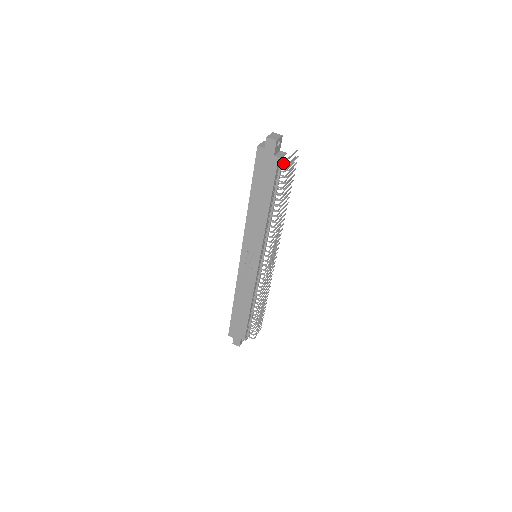
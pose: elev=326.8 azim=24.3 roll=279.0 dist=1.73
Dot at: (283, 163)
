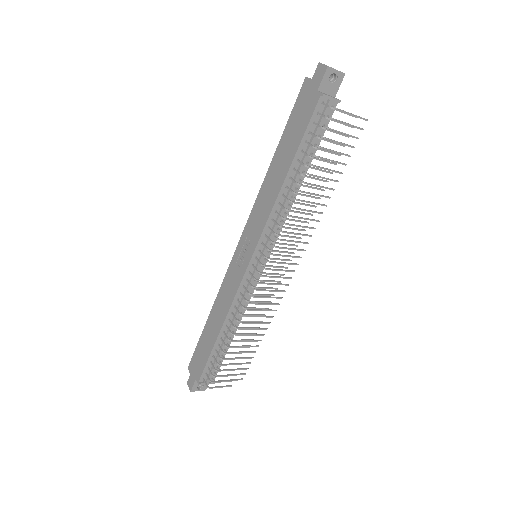
Dot at: (325, 105)
